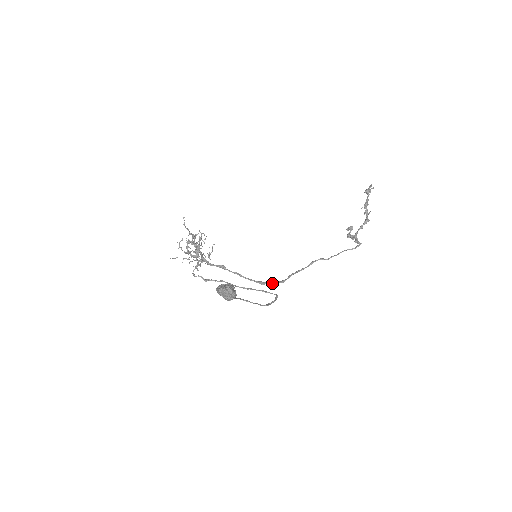
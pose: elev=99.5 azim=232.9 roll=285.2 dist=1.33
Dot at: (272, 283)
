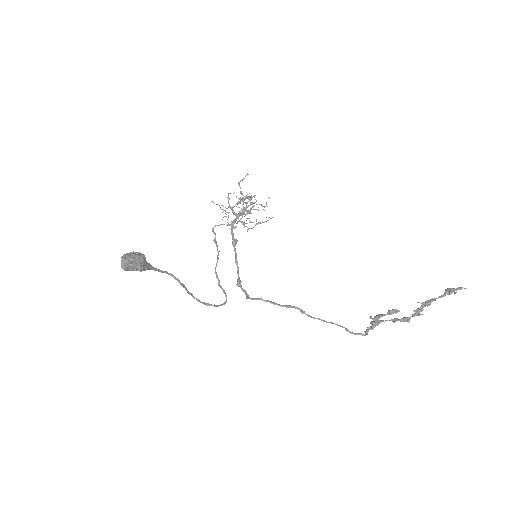
Dot at: (243, 290)
